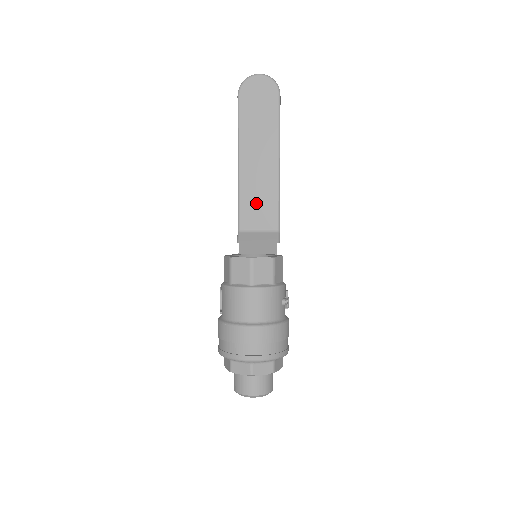
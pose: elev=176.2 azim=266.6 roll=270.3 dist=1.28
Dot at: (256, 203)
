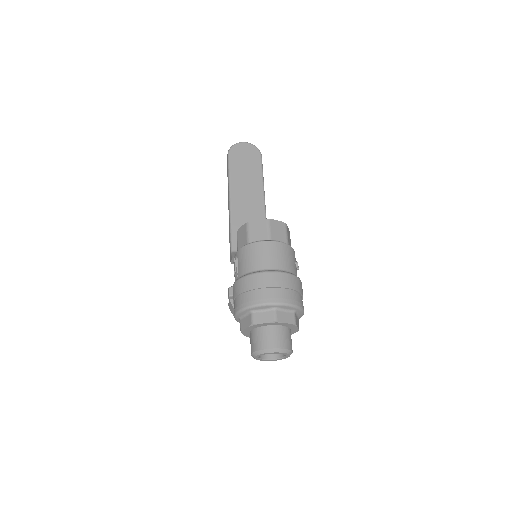
Dot at: occluded
